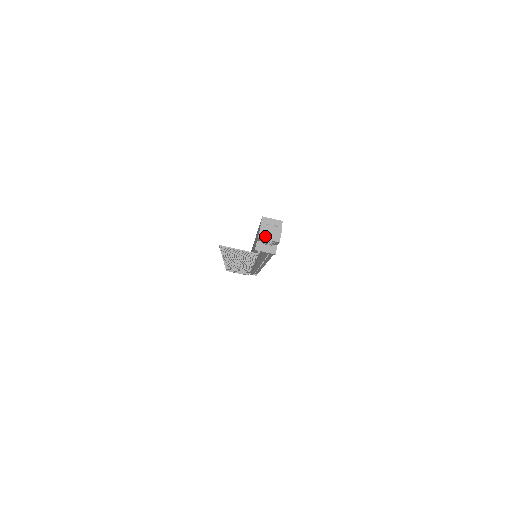
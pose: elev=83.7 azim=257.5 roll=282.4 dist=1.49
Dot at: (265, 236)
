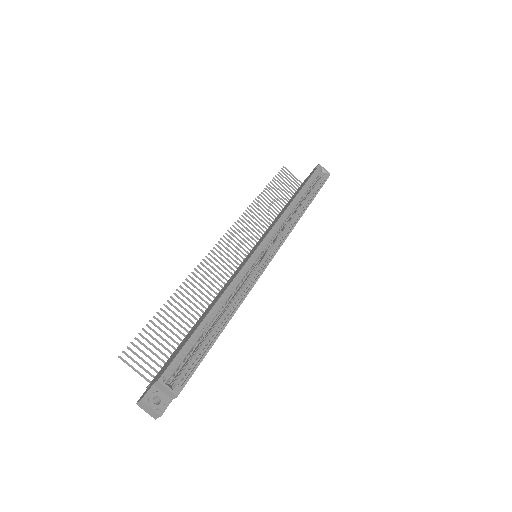
Dot at: (143, 408)
